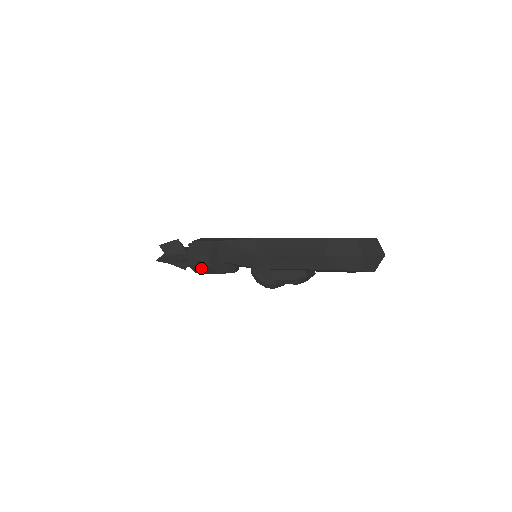
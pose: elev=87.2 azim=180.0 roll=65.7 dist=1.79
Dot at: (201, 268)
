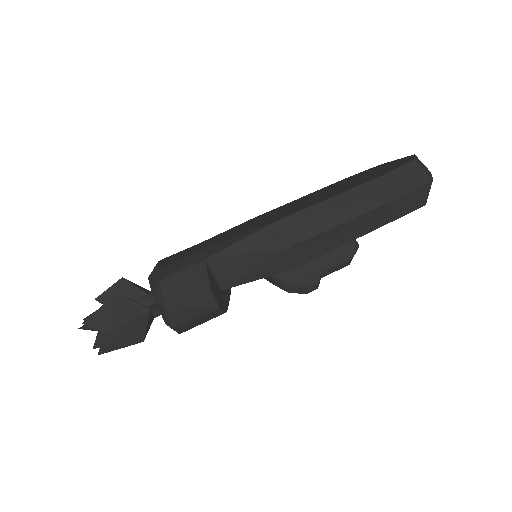
Dot at: (198, 319)
